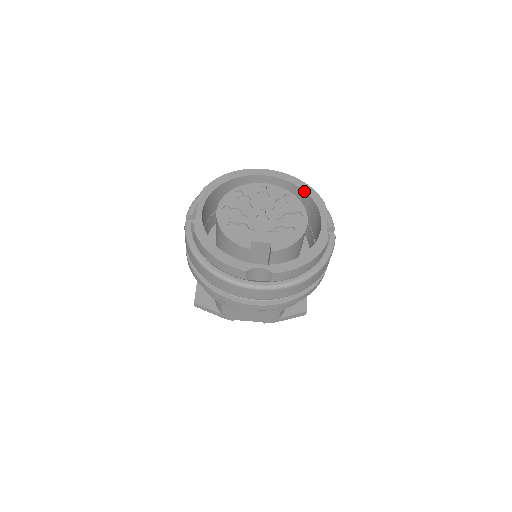
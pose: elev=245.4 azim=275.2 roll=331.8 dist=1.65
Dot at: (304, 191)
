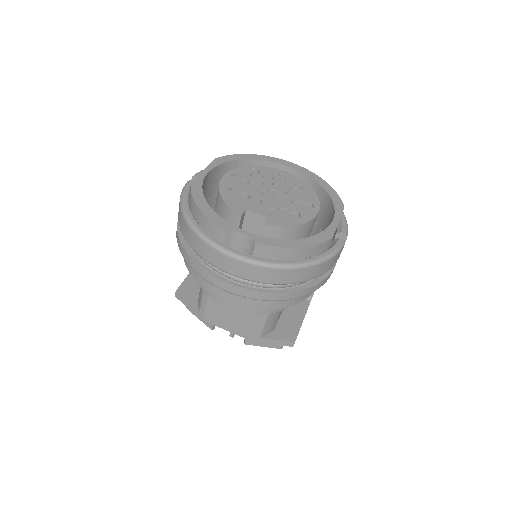
Dot at: (326, 191)
